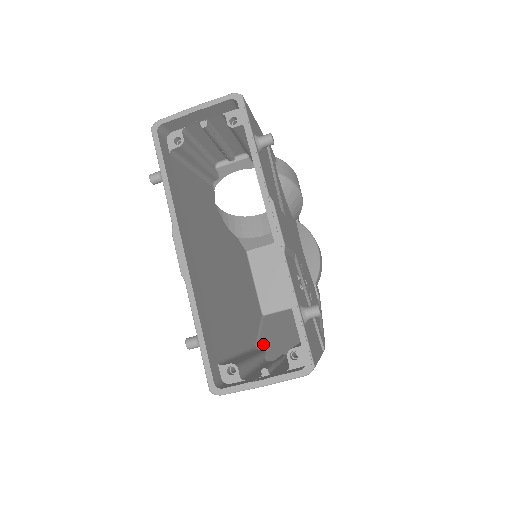
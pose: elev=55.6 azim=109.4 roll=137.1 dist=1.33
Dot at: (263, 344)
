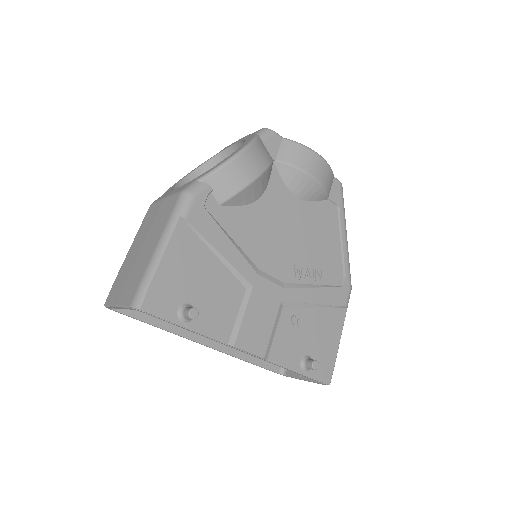
Dot at: occluded
